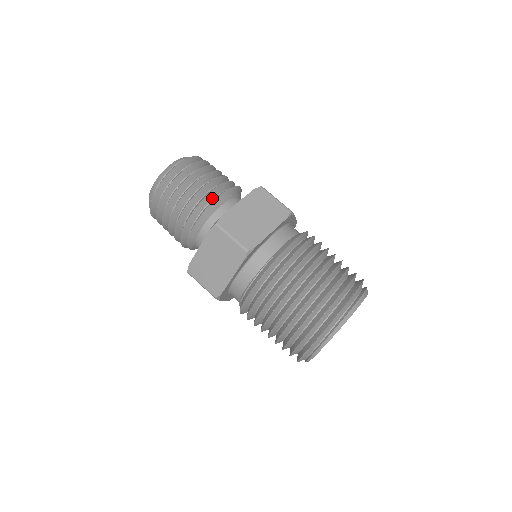
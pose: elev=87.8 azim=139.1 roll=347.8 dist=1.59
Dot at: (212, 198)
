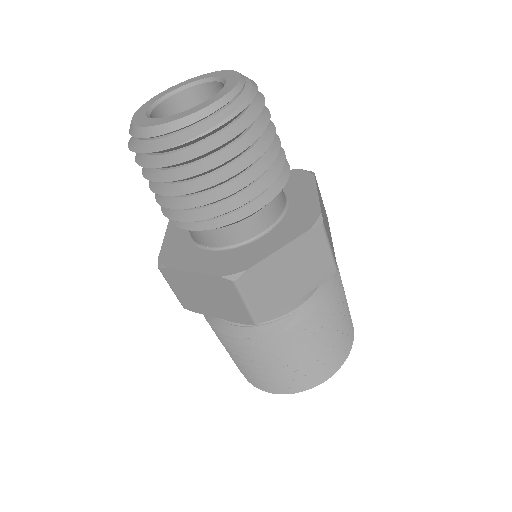
Dot at: (244, 204)
